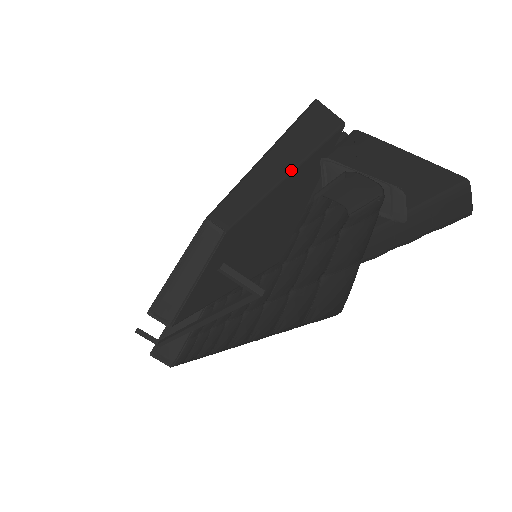
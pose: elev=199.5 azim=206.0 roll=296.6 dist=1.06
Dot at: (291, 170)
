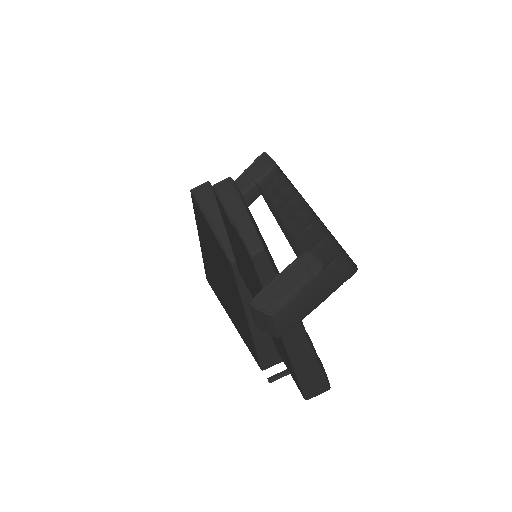
Dot at: occluded
